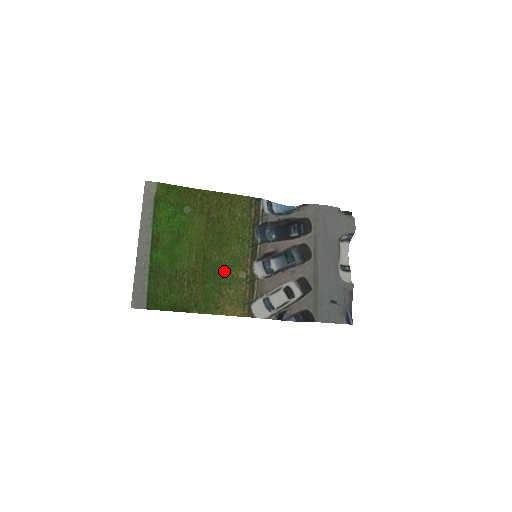
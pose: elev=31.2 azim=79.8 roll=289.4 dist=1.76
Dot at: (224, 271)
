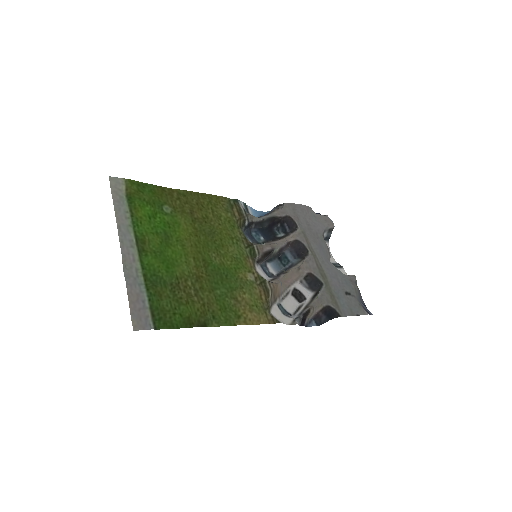
Dot at: (230, 274)
